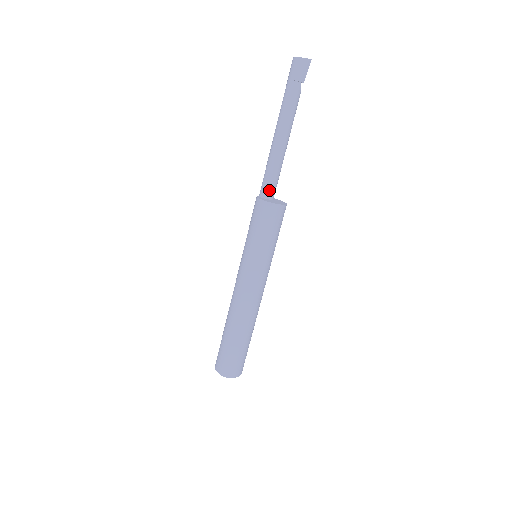
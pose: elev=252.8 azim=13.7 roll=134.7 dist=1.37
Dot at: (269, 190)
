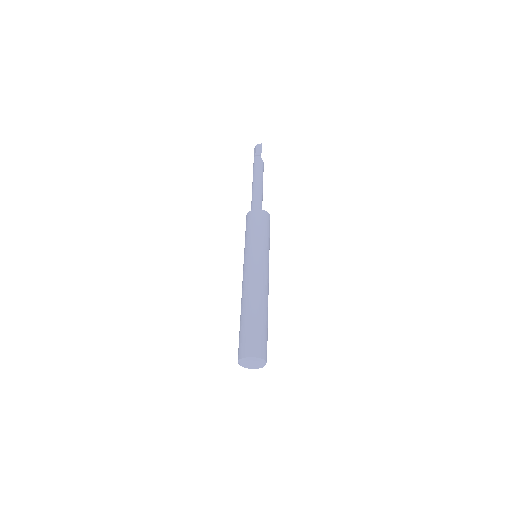
Dot at: occluded
